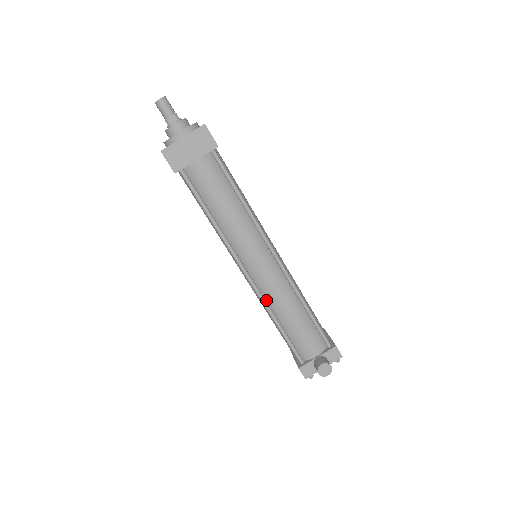
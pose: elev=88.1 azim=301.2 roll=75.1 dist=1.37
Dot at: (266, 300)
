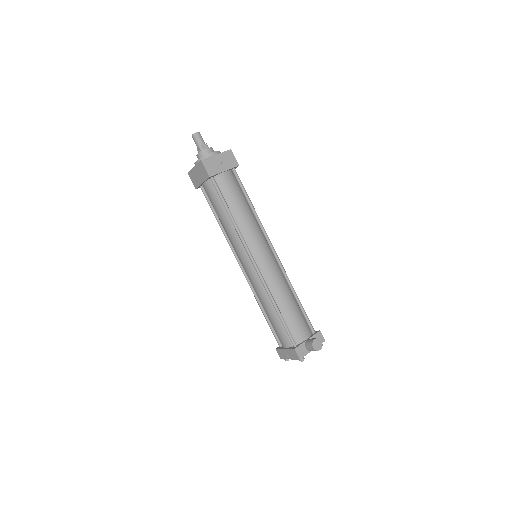
Dot at: (268, 287)
